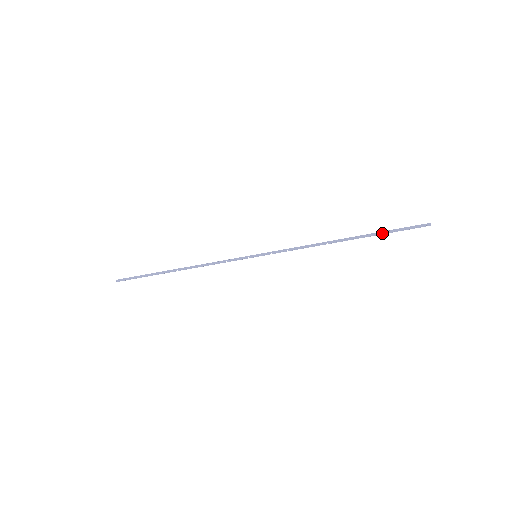
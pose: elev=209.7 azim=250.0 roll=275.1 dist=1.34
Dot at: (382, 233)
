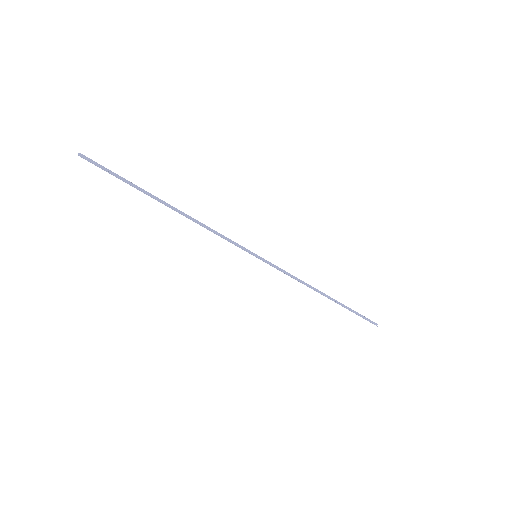
Dot at: (350, 310)
